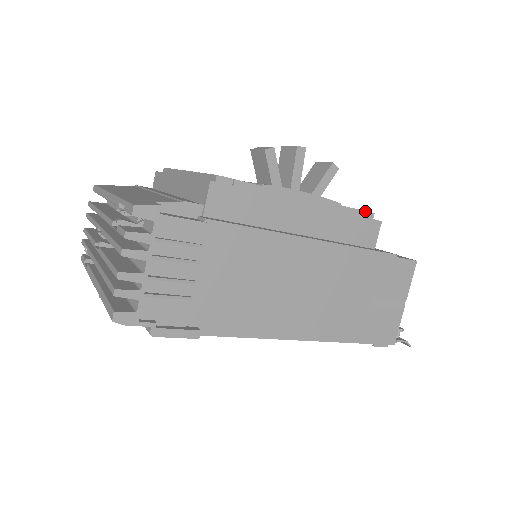
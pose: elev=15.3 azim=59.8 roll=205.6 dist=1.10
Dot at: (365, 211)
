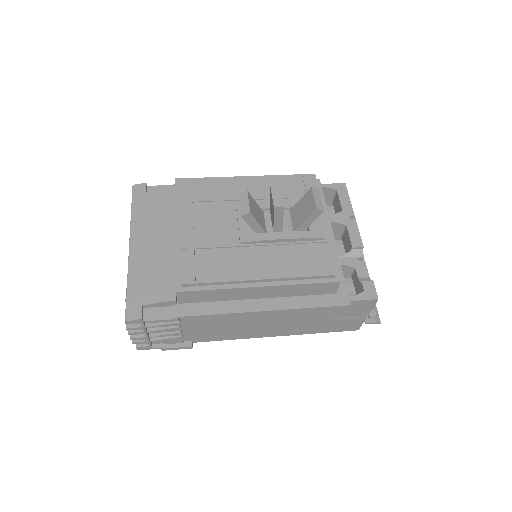
Dot at: (325, 275)
